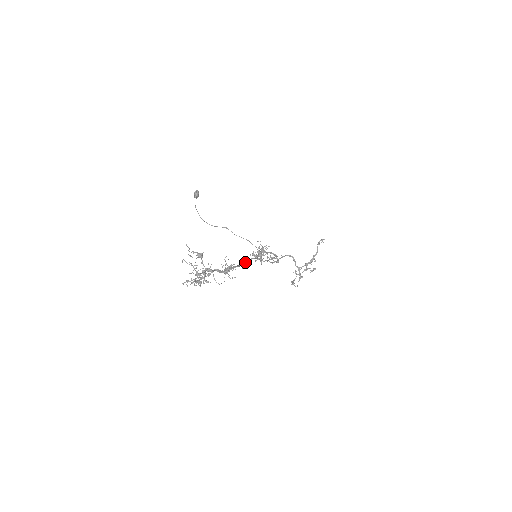
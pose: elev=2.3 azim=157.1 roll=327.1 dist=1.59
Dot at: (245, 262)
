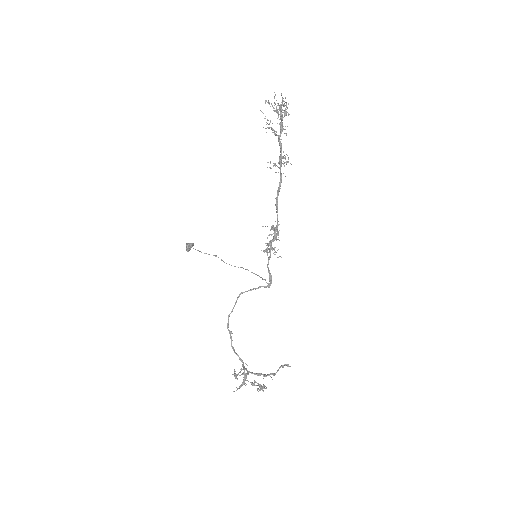
Dot at: (277, 202)
